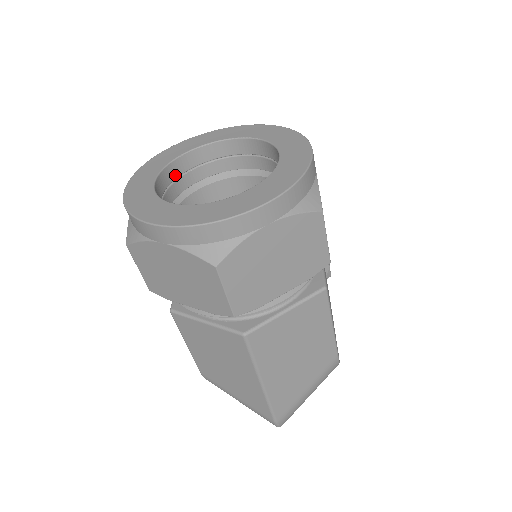
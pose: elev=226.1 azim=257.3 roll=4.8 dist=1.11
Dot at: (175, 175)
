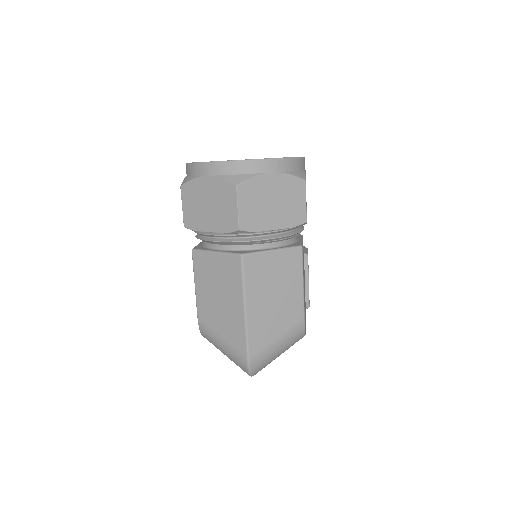
Dot at: occluded
